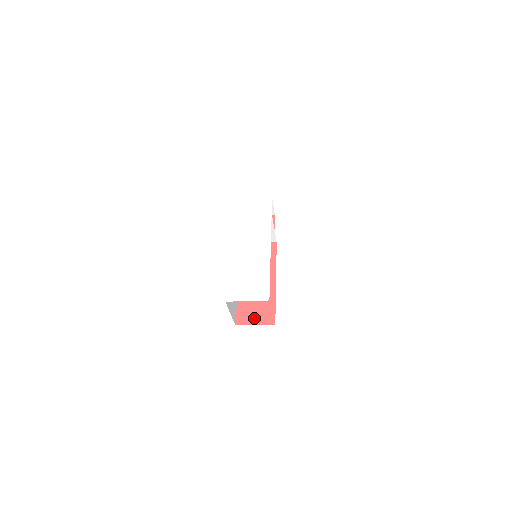
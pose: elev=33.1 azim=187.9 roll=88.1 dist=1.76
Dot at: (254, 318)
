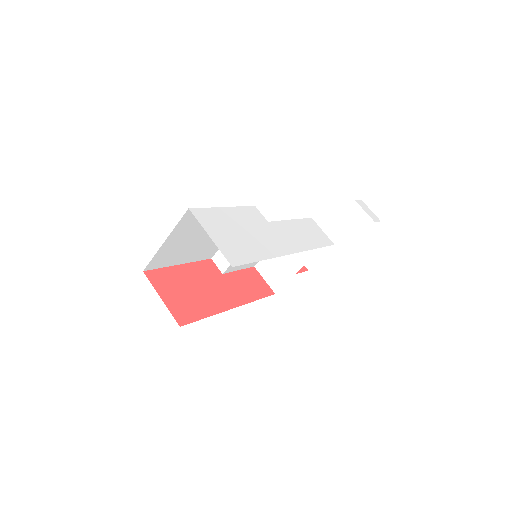
Dot at: (169, 294)
